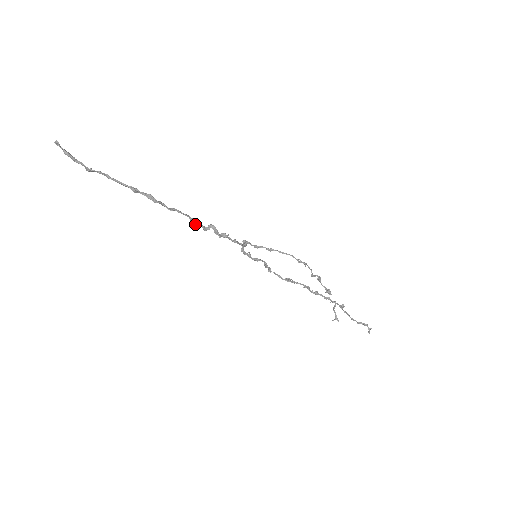
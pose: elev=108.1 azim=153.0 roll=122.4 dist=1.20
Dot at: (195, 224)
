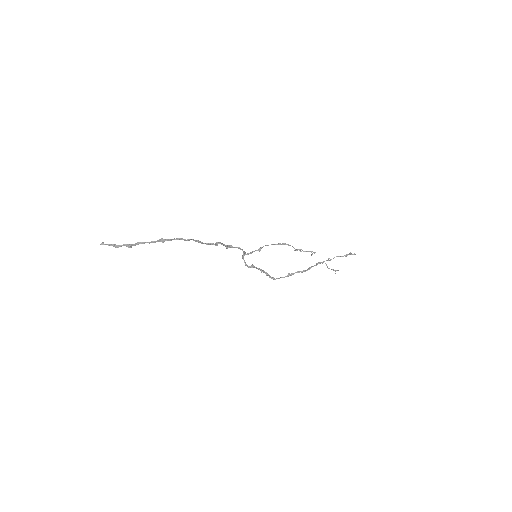
Dot at: (208, 244)
